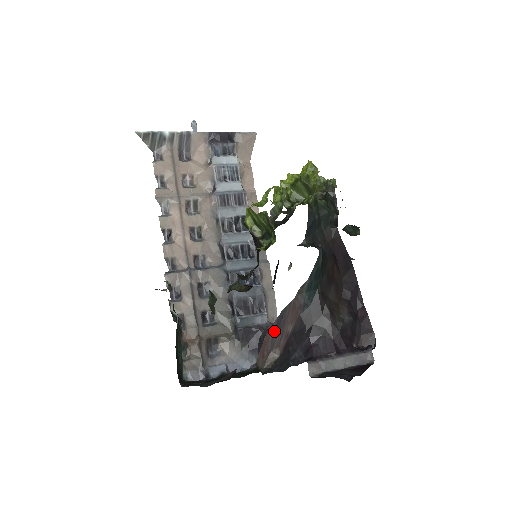
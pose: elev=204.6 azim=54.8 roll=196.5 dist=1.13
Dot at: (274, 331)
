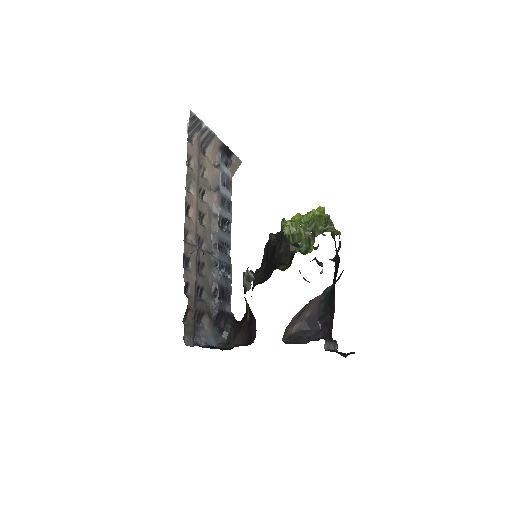
Dot at: (299, 314)
